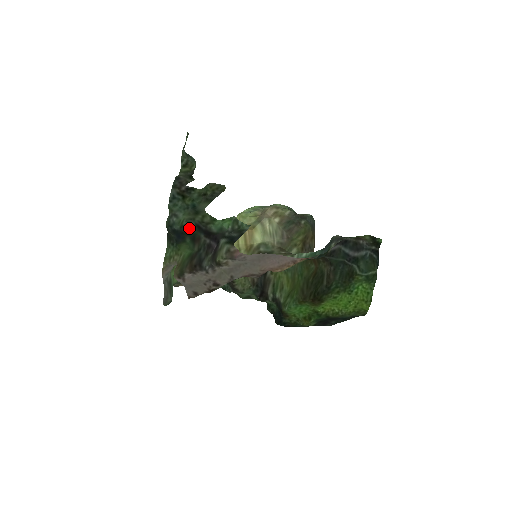
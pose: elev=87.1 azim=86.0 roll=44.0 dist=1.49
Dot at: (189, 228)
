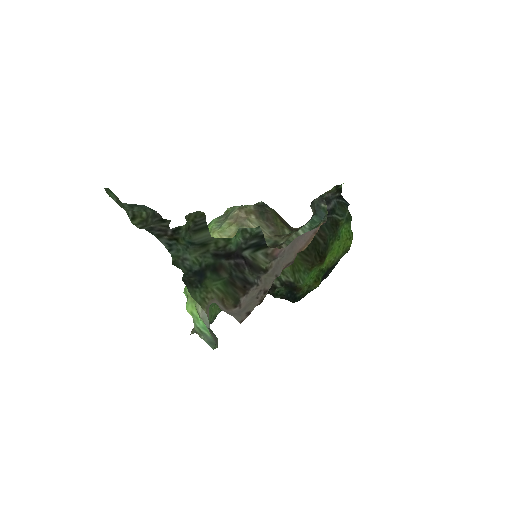
Dot at: (206, 262)
